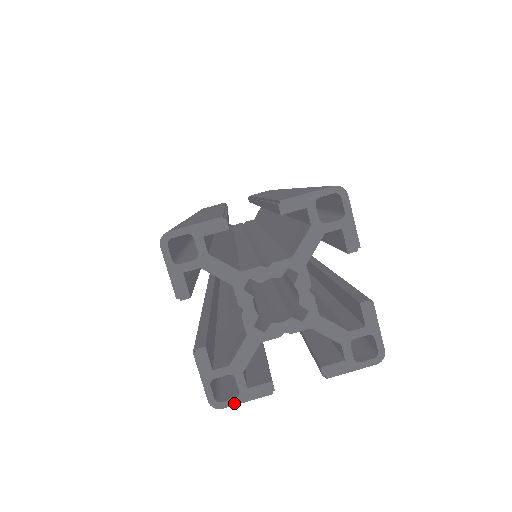
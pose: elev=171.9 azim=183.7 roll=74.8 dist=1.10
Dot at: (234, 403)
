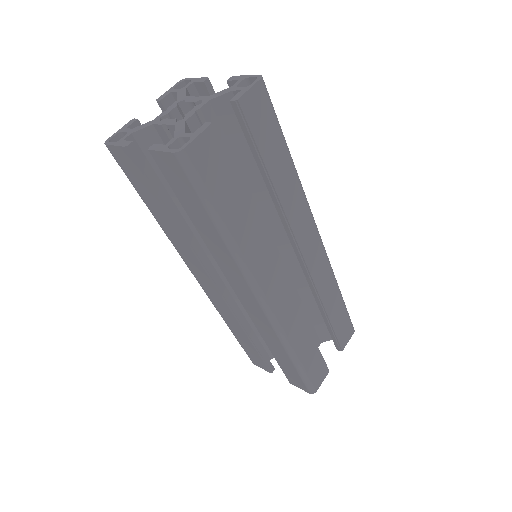
Dot at: (190, 142)
